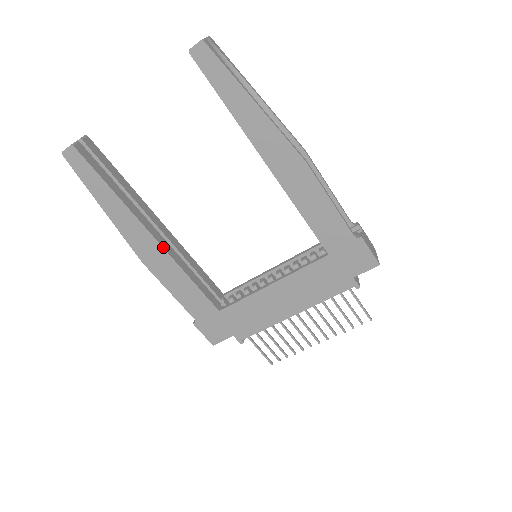
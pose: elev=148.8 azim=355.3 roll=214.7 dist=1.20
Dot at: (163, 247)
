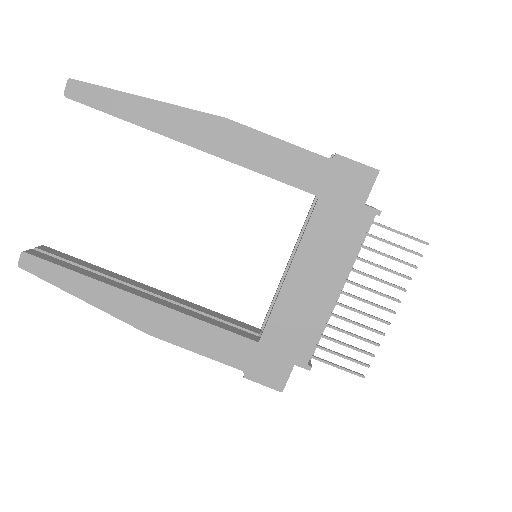
Dot at: (158, 303)
